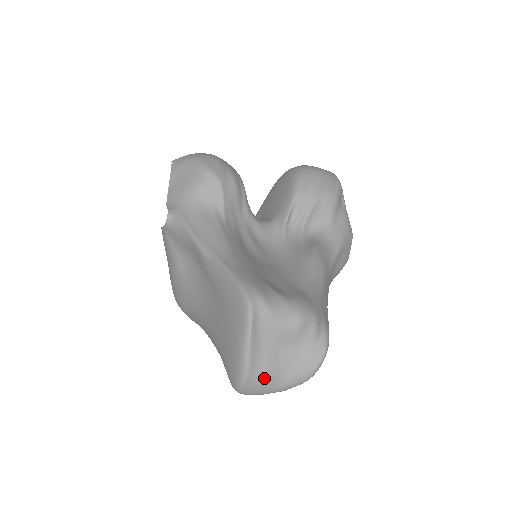
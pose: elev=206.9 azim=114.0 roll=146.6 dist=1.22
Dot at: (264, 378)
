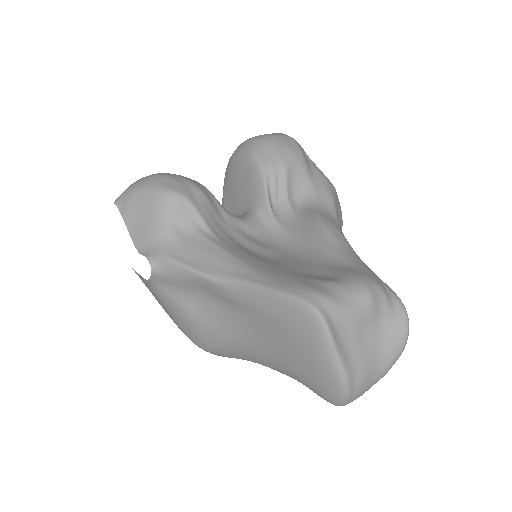
Dot at: (364, 377)
